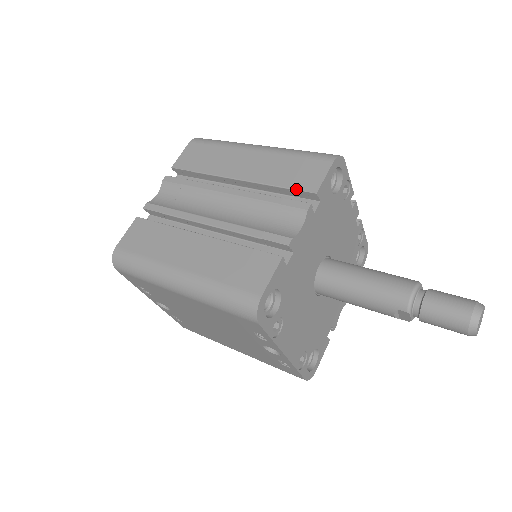
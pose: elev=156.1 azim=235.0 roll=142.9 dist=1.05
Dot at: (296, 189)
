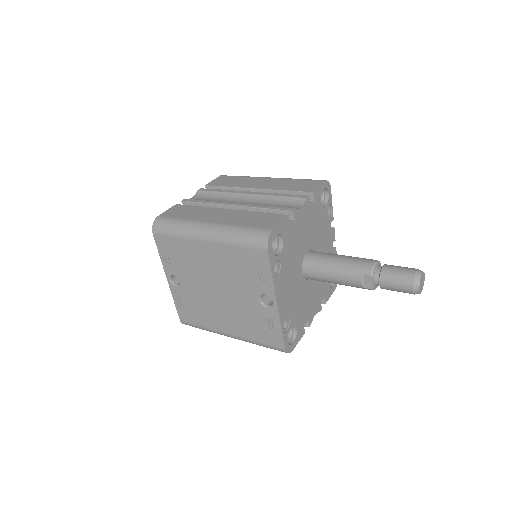
Dot at: (299, 191)
